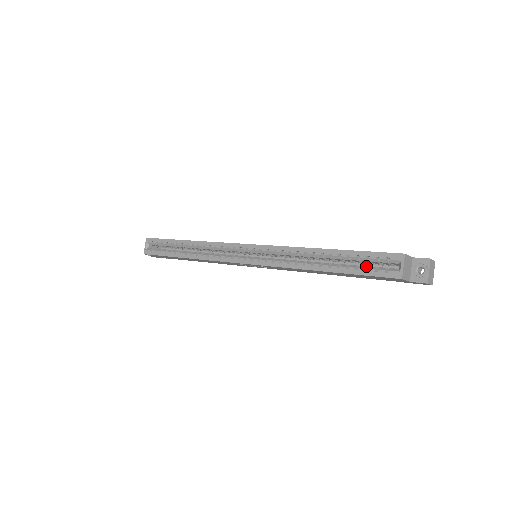
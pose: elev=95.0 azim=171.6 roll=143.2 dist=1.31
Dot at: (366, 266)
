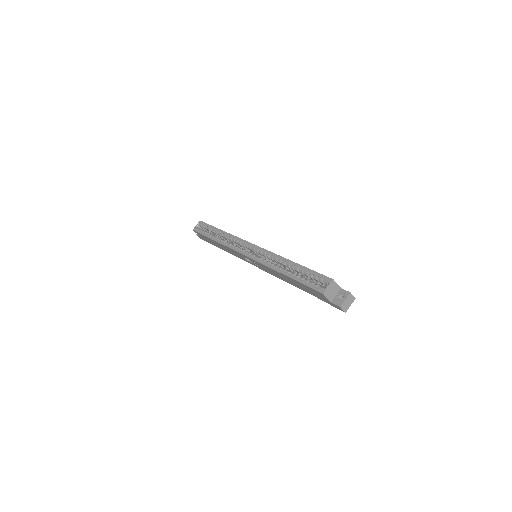
Dot at: (309, 280)
